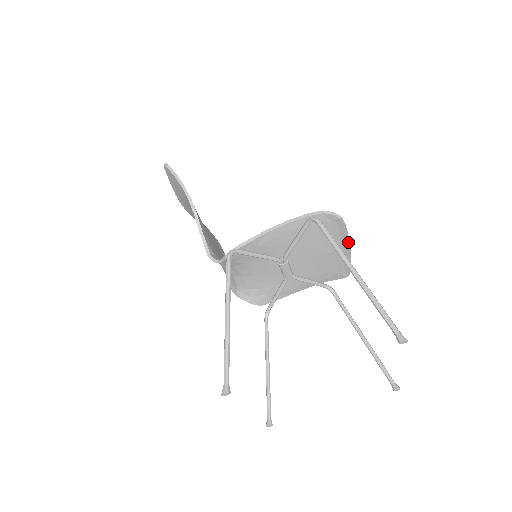
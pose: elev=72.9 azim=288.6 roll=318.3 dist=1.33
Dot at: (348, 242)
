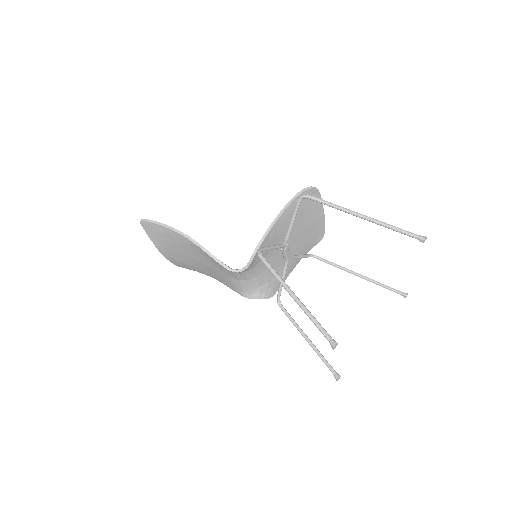
Dot at: occluded
